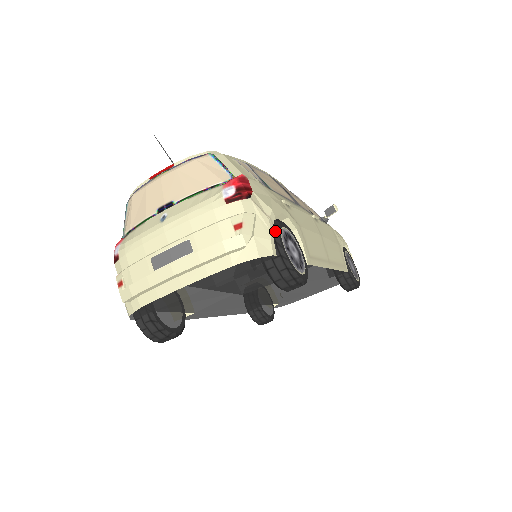
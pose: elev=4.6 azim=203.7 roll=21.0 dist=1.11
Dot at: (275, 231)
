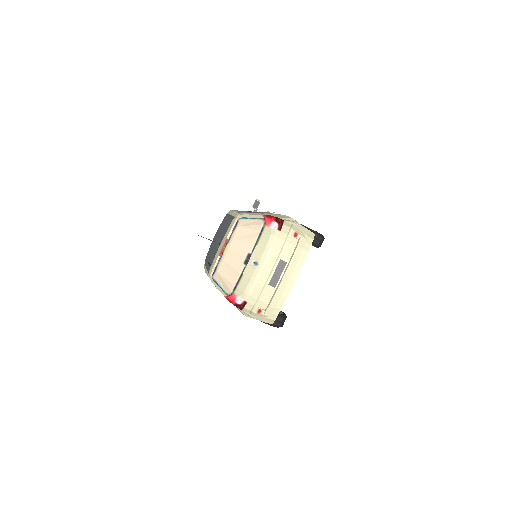
Dot at: occluded
